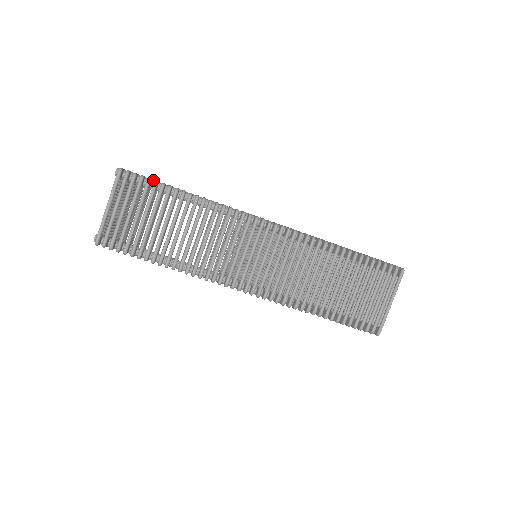
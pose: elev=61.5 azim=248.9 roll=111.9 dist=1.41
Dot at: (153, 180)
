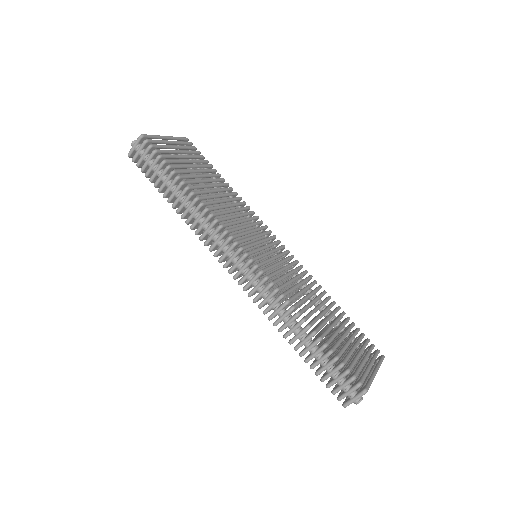
Dot at: occluded
